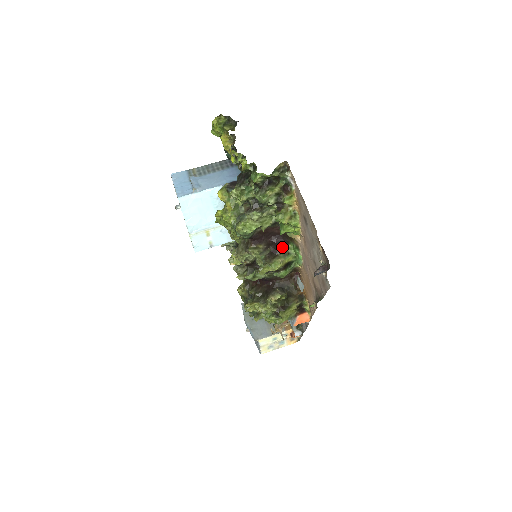
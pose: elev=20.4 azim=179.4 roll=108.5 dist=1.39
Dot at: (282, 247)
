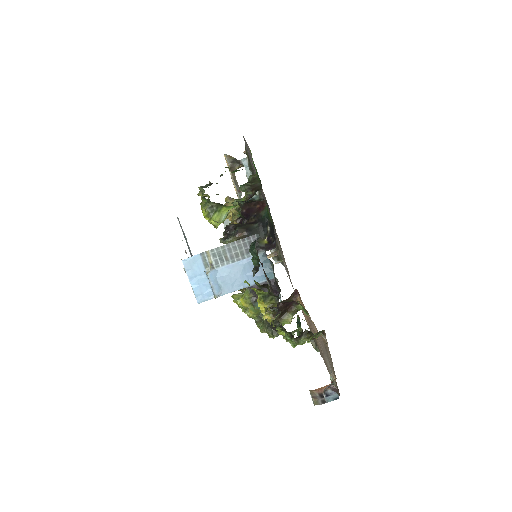
Dot at: (292, 305)
